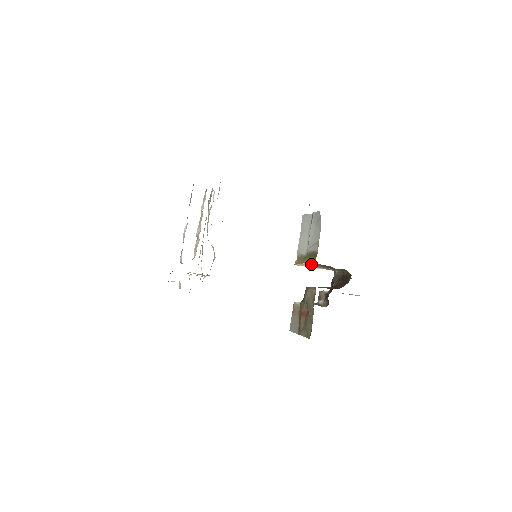
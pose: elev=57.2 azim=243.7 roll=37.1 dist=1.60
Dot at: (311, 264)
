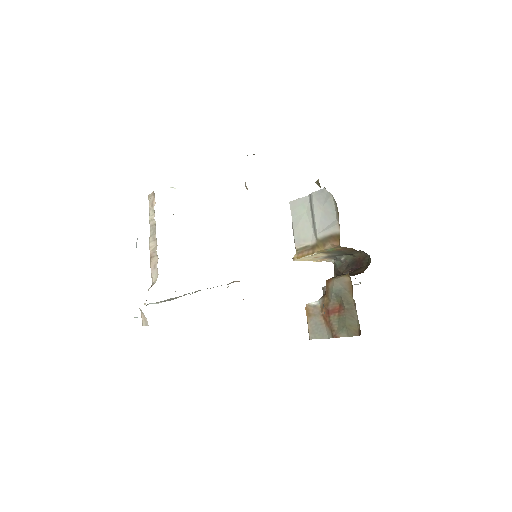
Dot at: (320, 253)
